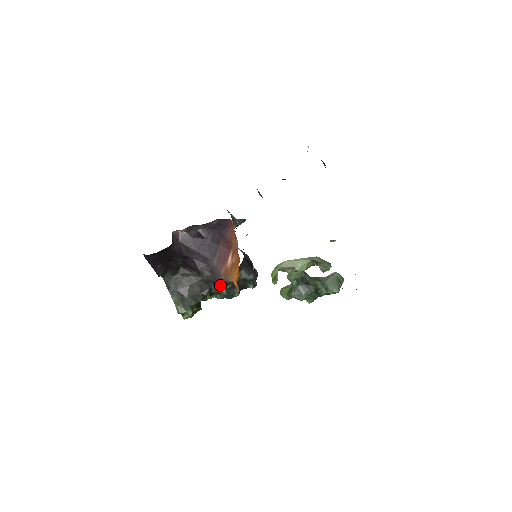
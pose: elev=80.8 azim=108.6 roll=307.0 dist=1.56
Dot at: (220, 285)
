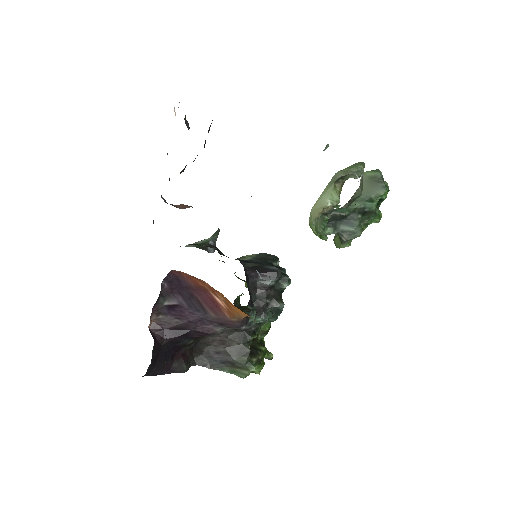
Dot at: (241, 328)
